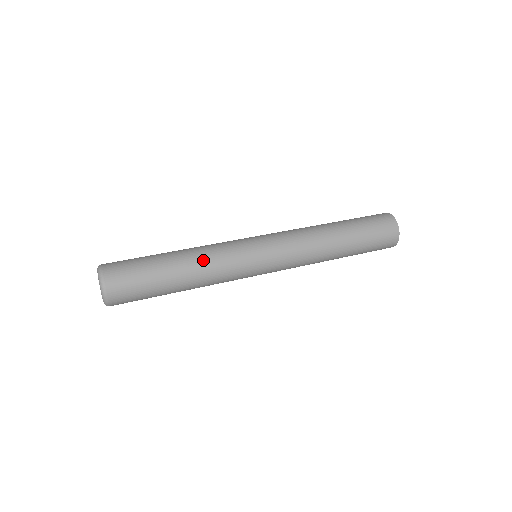
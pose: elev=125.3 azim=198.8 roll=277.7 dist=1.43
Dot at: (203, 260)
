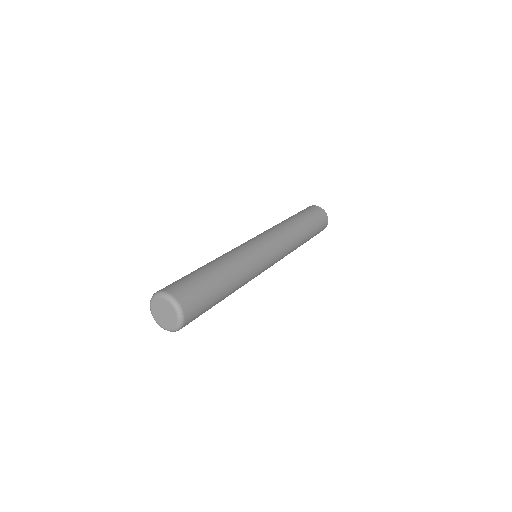
Dot at: (242, 279)
